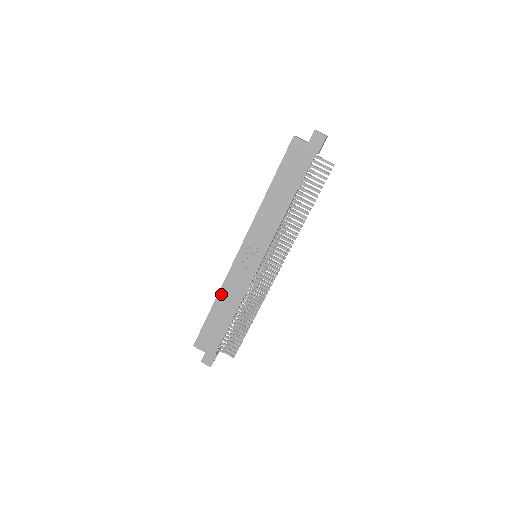
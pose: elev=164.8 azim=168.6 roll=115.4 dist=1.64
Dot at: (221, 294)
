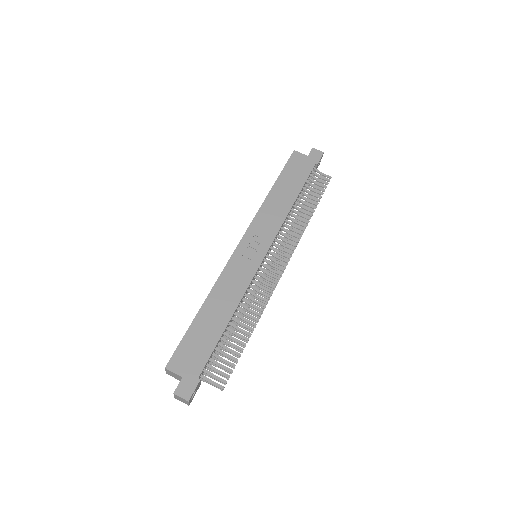
Dot at: (214, 292)
